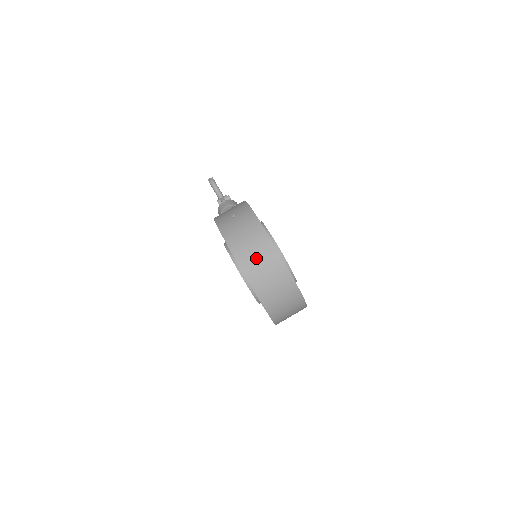
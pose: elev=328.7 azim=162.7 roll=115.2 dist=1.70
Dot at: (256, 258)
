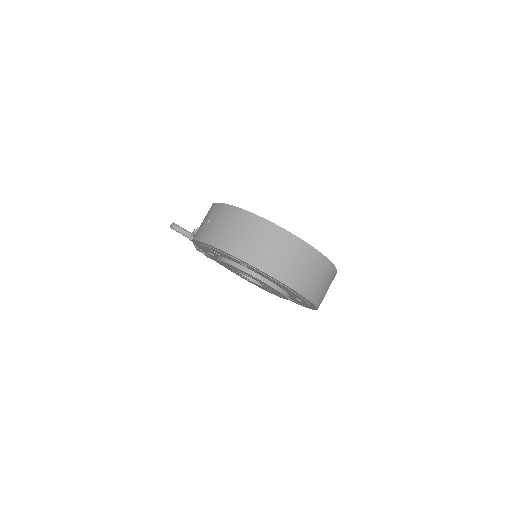
Dot at: (255, 243)
